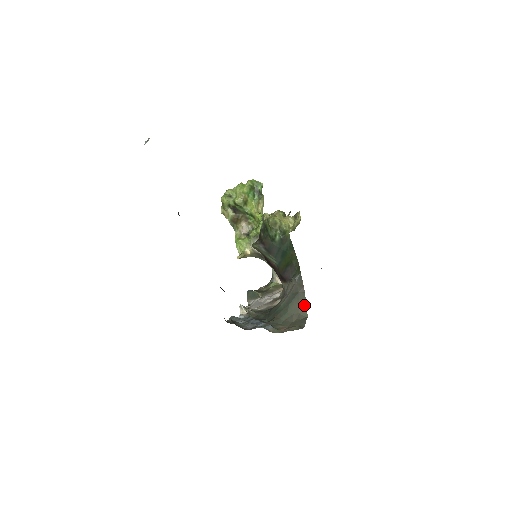
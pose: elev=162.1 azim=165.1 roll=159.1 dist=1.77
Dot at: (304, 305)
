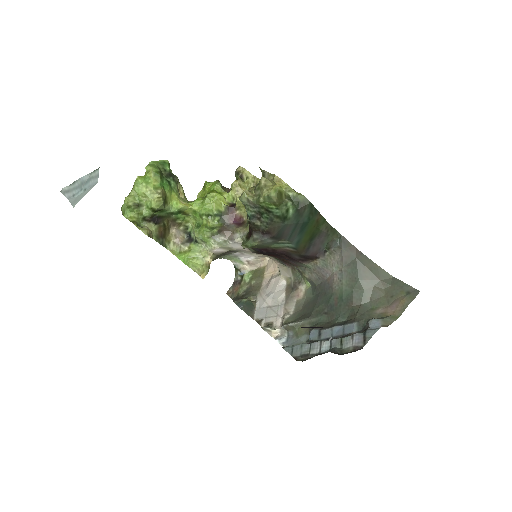
Dot at: (376, 267)
